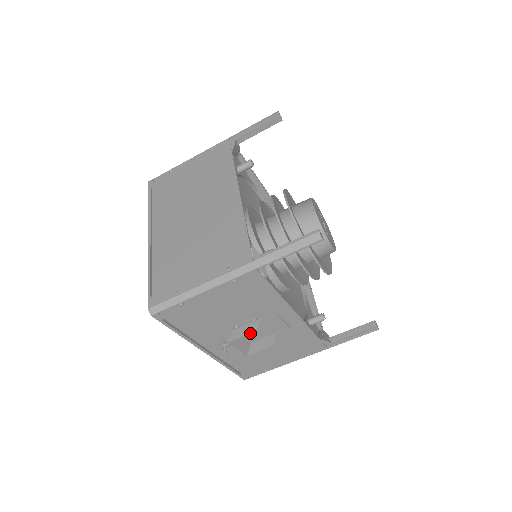
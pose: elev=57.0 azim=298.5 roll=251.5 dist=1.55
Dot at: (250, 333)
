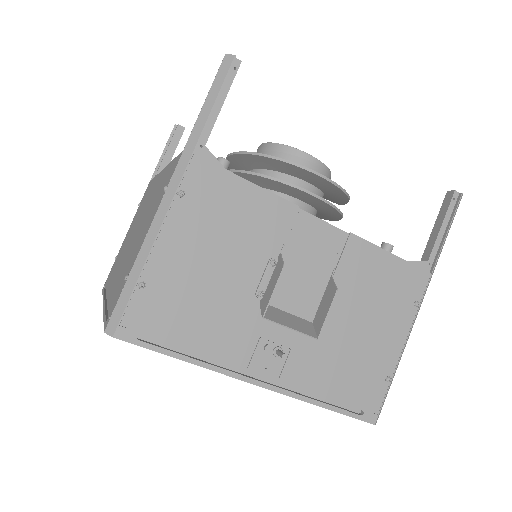
Dot at: (278, 278)
